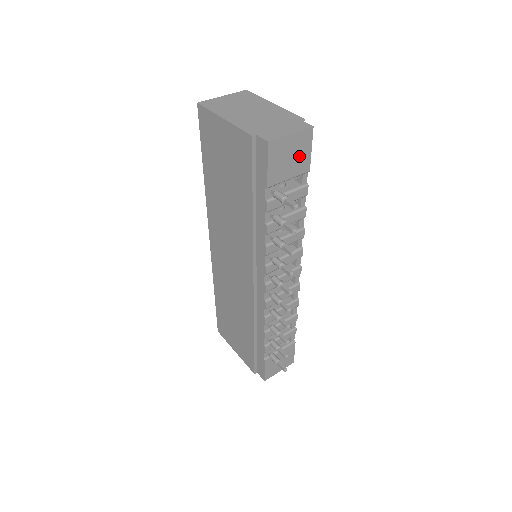
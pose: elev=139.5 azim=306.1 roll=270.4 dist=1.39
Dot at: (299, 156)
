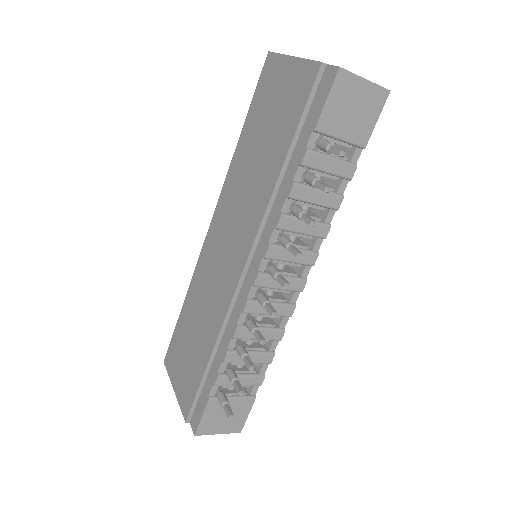
Dot at: (362, 117)
